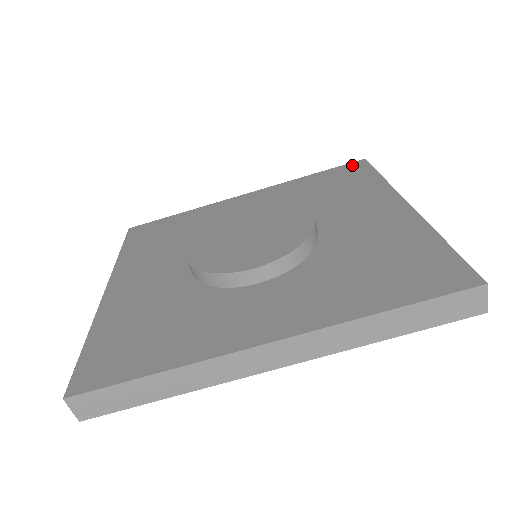
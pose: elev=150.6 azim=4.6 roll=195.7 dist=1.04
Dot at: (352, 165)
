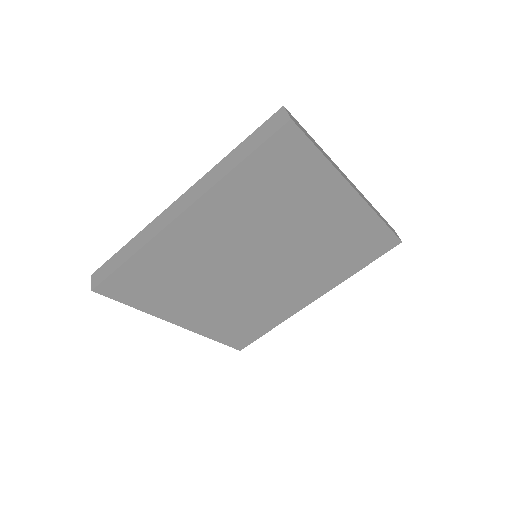
Dot at: occluded
